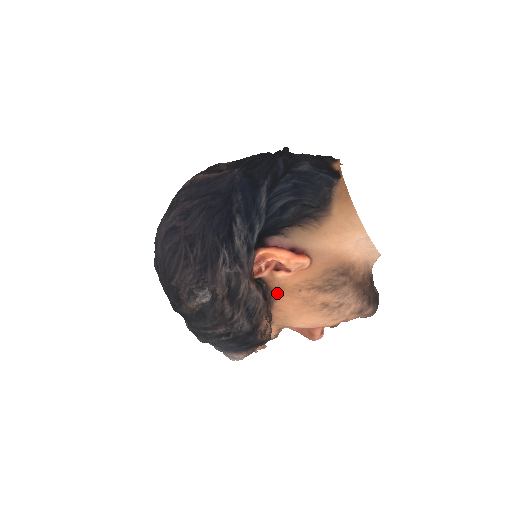
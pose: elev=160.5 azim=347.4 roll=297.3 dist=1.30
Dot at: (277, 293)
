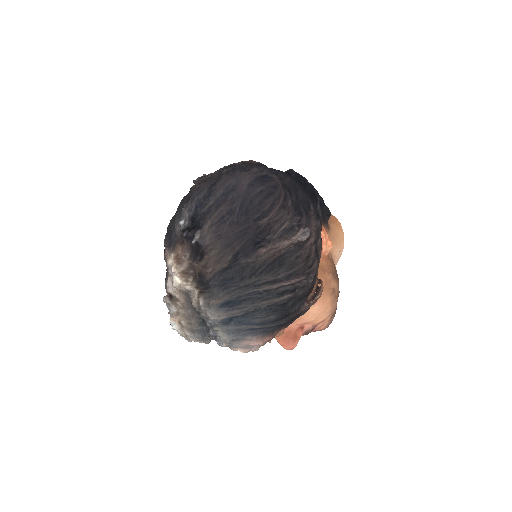
Dot at: occluded
